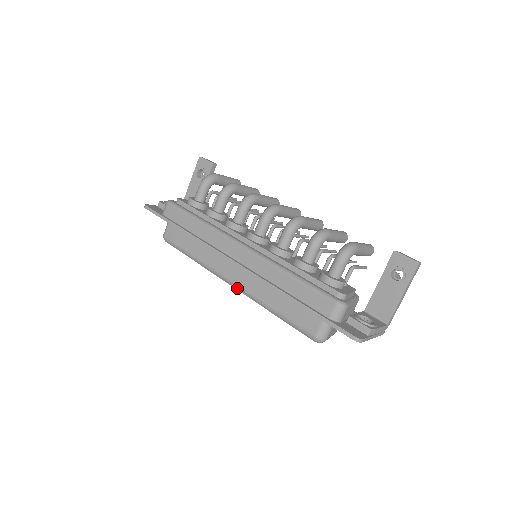
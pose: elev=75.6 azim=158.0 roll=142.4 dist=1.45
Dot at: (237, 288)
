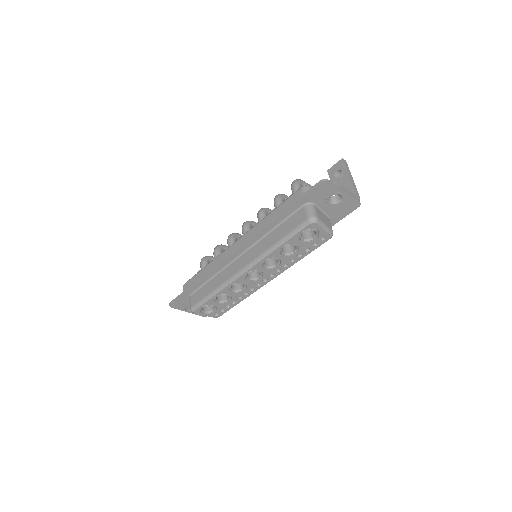
Dot at: (249, 266)
